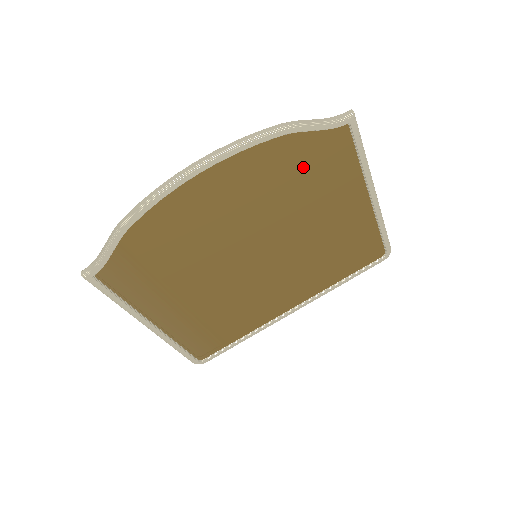
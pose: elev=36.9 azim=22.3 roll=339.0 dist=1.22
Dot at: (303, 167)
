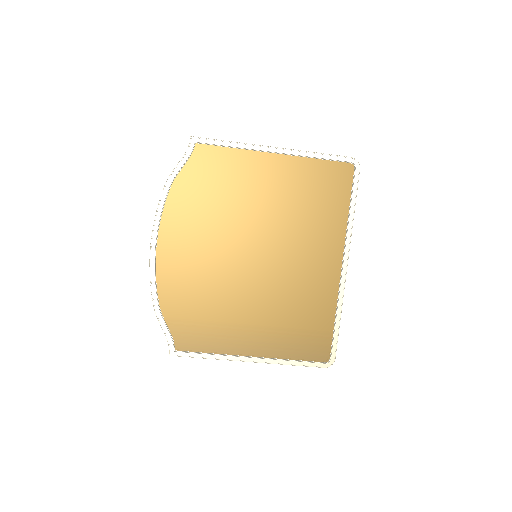
Dot at: (205, 186)
